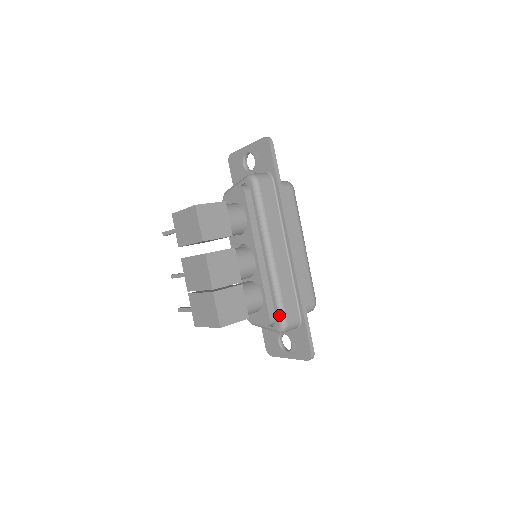
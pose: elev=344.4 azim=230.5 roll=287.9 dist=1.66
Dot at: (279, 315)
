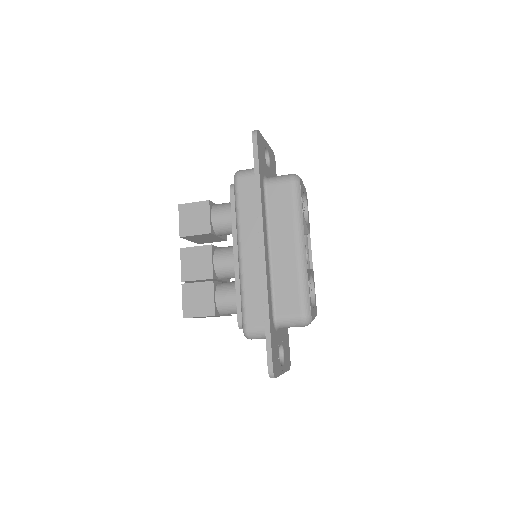
Dot at: (242, 318)
